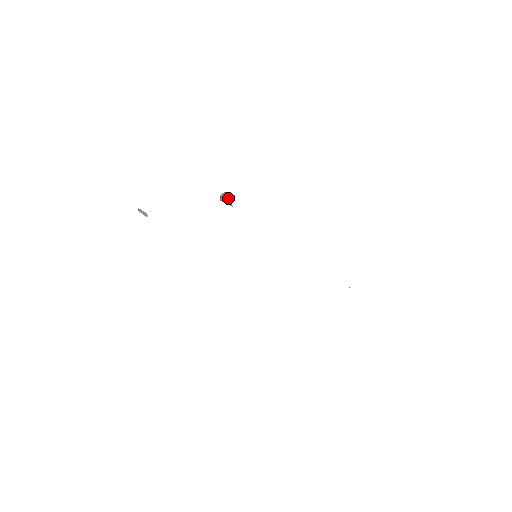
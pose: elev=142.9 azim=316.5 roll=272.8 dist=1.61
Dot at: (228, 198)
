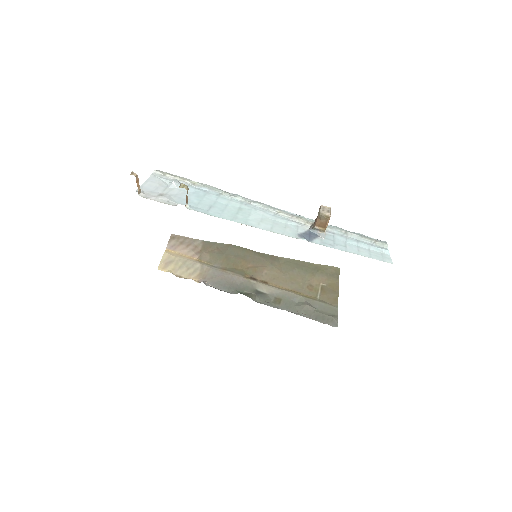
Dot at: (316, 225)
